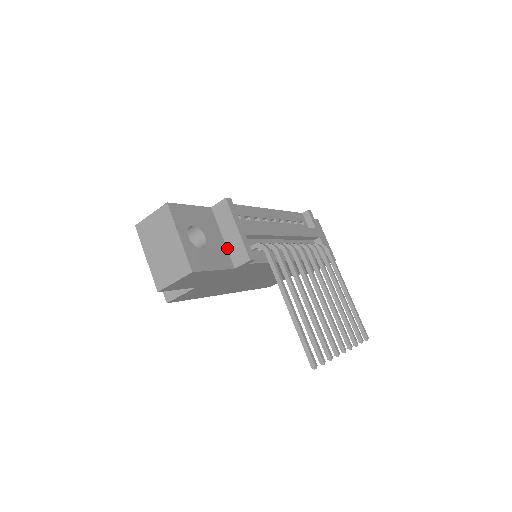
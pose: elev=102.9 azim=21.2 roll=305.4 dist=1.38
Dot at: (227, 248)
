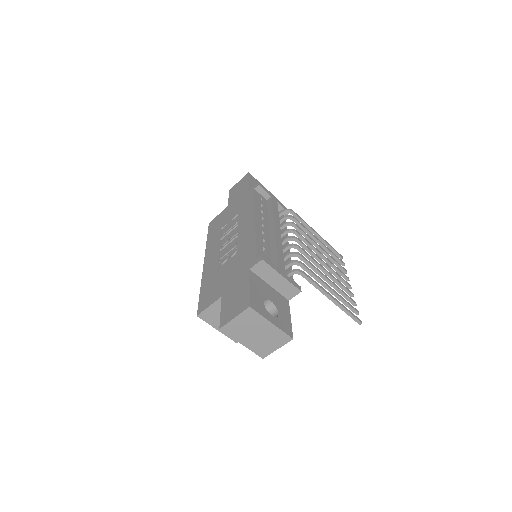
Dot at: (277, 291)
